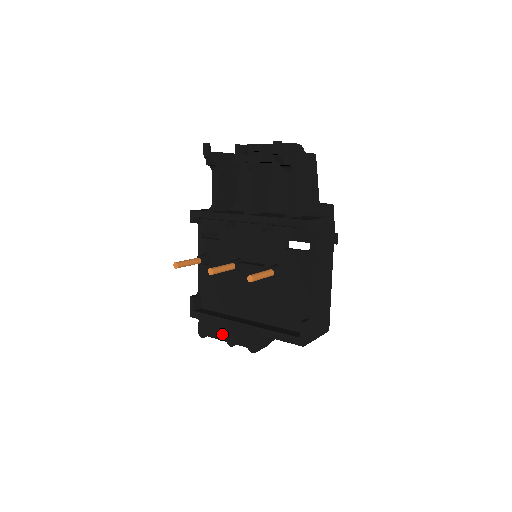
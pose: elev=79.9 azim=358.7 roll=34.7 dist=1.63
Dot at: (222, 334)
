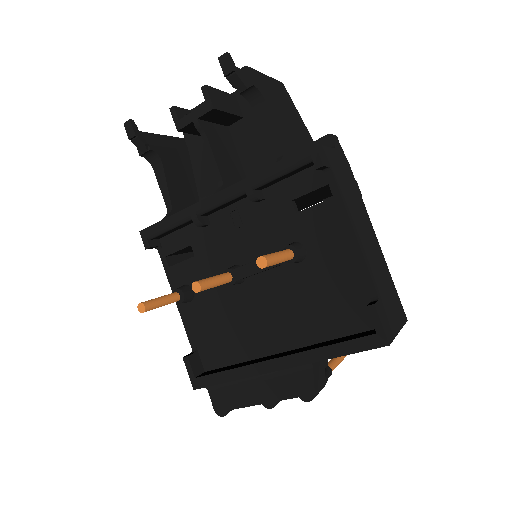
Dot at: (250, 395)
